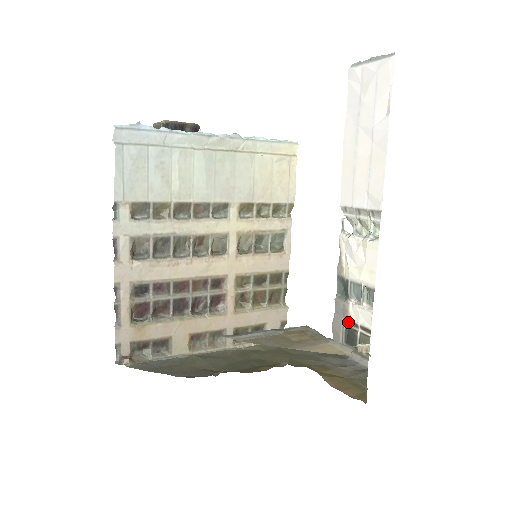
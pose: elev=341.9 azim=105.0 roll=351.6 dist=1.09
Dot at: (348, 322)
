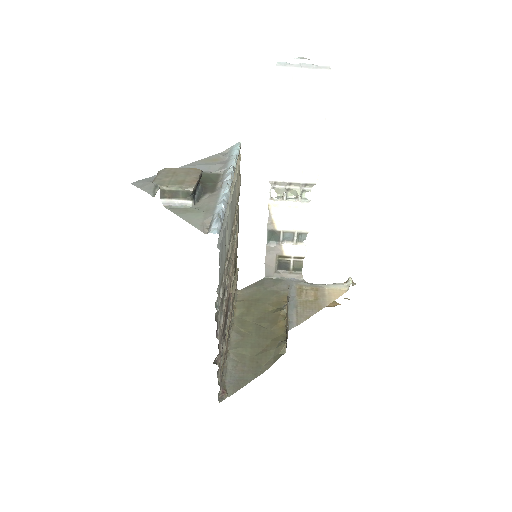
Dot at: (280, 257)
